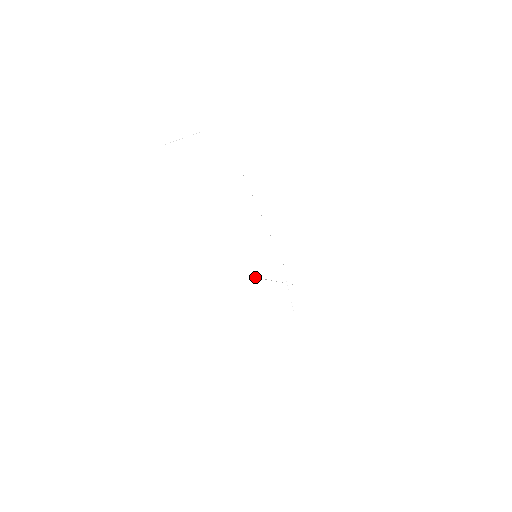
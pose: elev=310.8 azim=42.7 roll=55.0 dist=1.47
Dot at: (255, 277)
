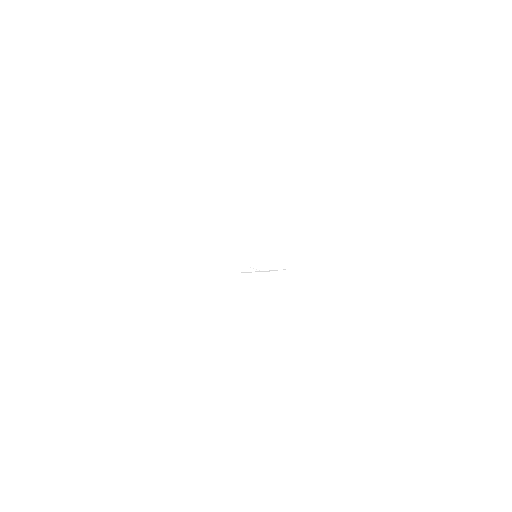
Dot at: (249, 272)
